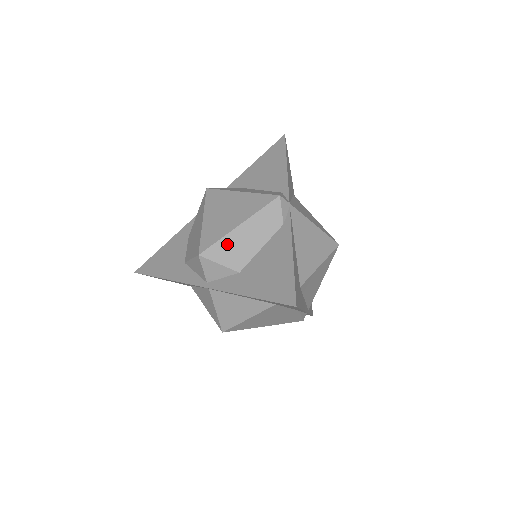
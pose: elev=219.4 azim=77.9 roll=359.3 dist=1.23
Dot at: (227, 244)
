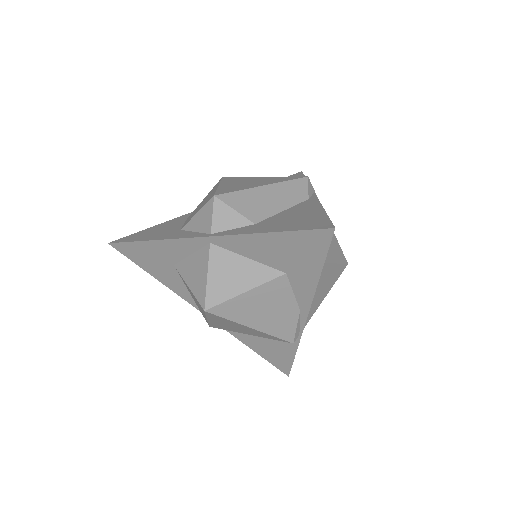
Dot at: (247, 196)
